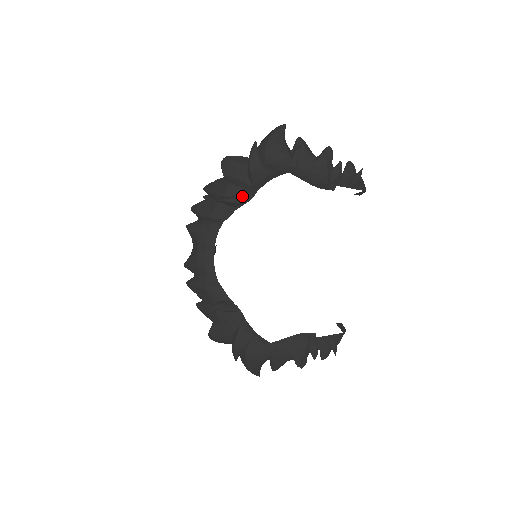
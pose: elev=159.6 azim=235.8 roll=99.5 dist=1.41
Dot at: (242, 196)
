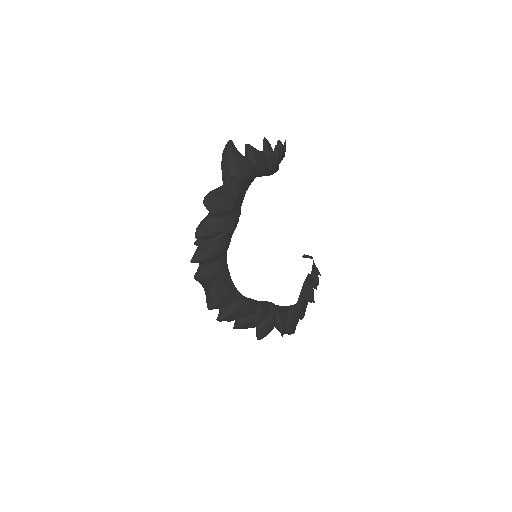
Dot at: (235, 220)
